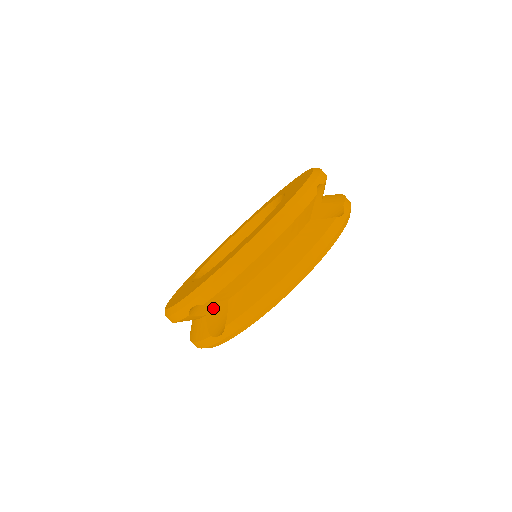
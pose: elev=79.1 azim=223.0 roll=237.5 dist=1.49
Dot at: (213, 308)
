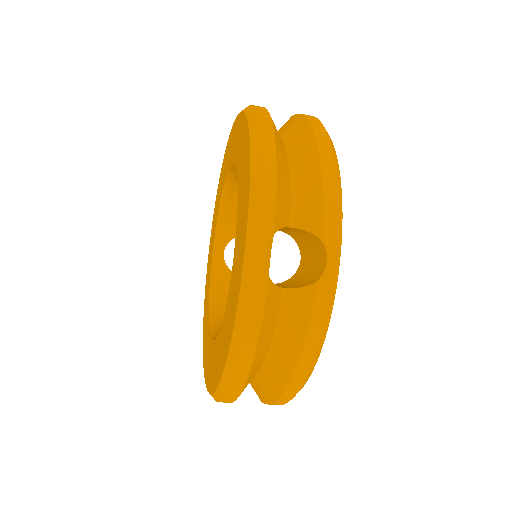
Dot at: occluded
